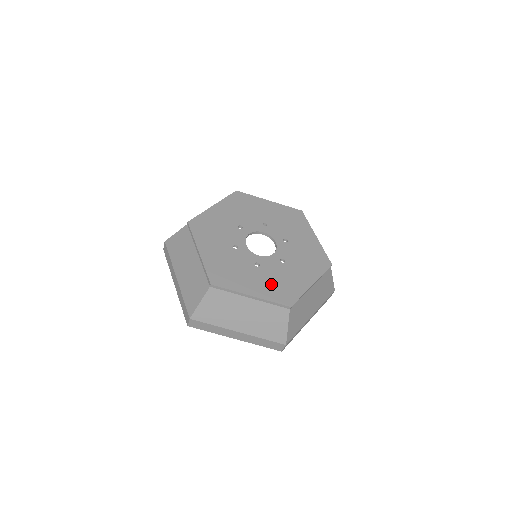
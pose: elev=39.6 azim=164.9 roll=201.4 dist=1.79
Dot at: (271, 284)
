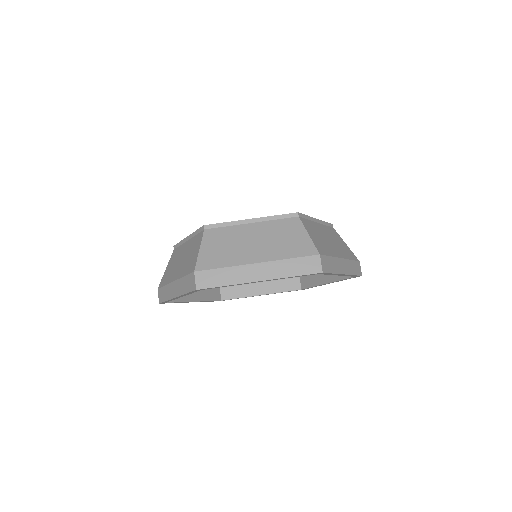
Dot at: occluded
